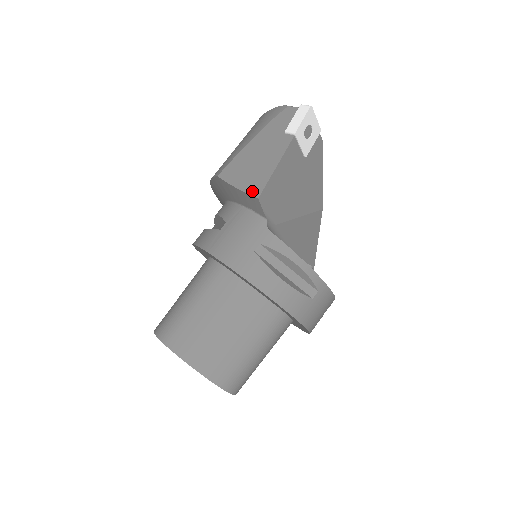
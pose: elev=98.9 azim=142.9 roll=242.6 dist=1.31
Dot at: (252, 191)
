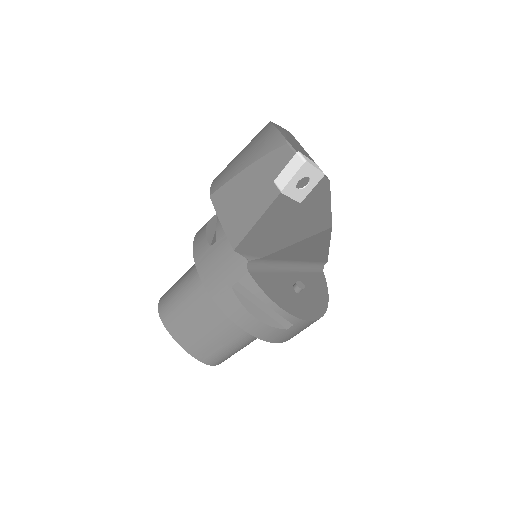
Dot at: (231, 238)
